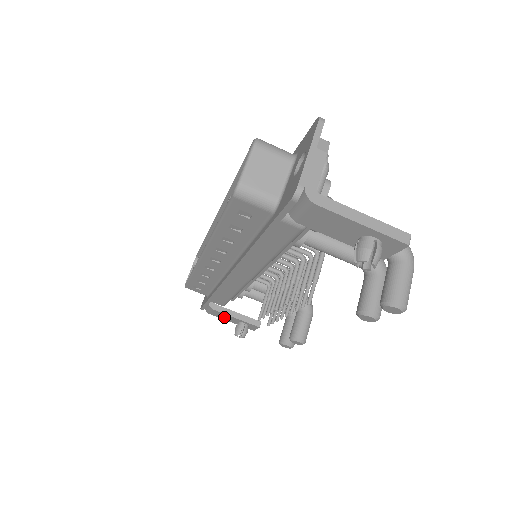
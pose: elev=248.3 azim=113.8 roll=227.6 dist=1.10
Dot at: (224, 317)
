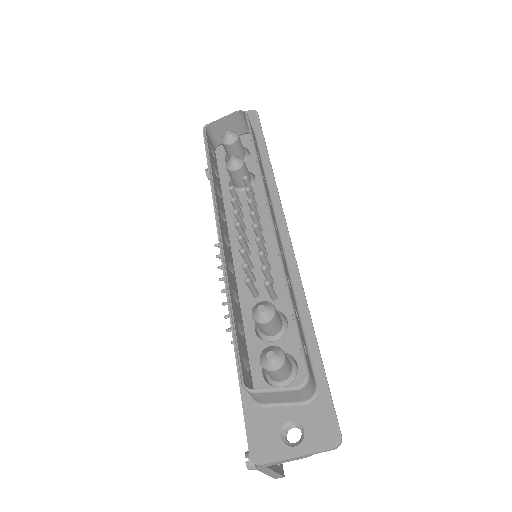
Dot at: occluded
